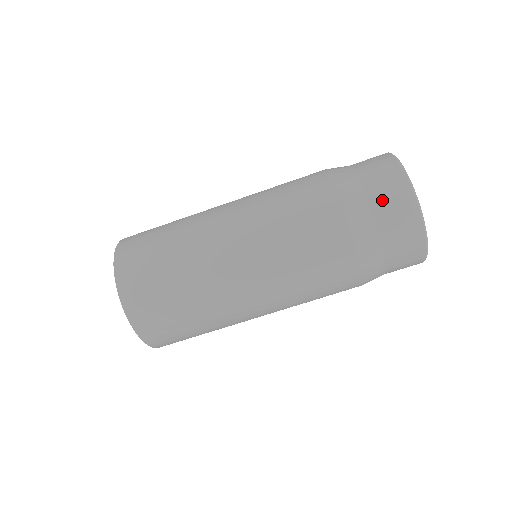
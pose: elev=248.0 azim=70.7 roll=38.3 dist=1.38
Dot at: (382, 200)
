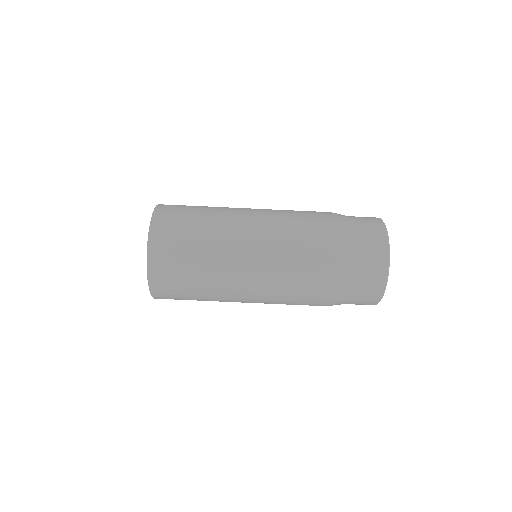
Dot at: (364, 232)
